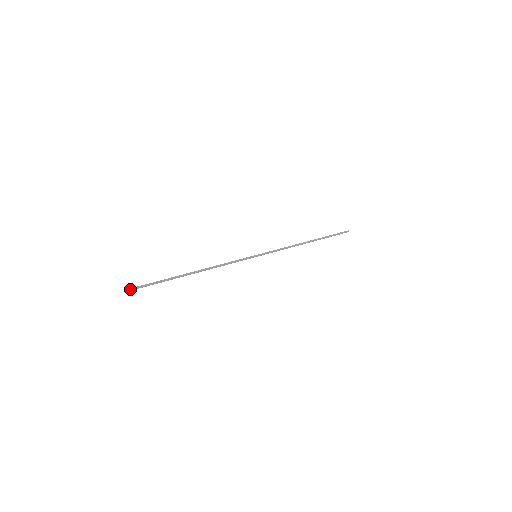
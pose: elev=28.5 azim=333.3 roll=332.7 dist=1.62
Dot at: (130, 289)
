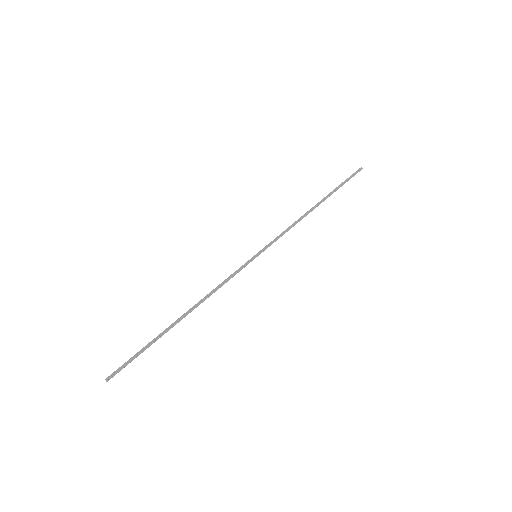
Dot at: (112, 374)
